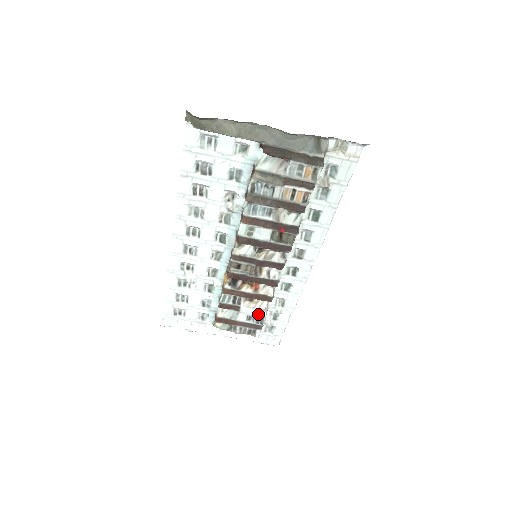
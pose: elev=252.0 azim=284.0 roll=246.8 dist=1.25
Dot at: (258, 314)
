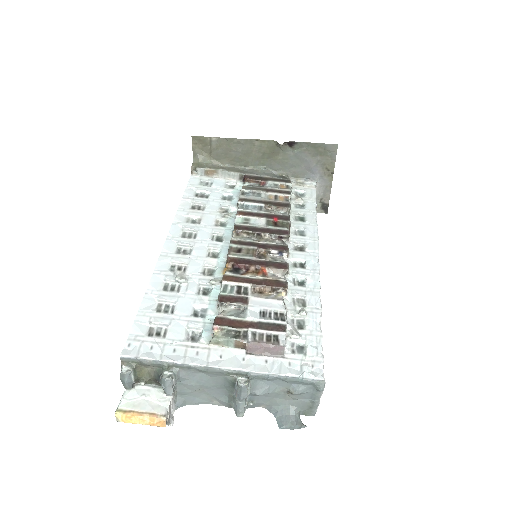
Dot at: (274, 307)
